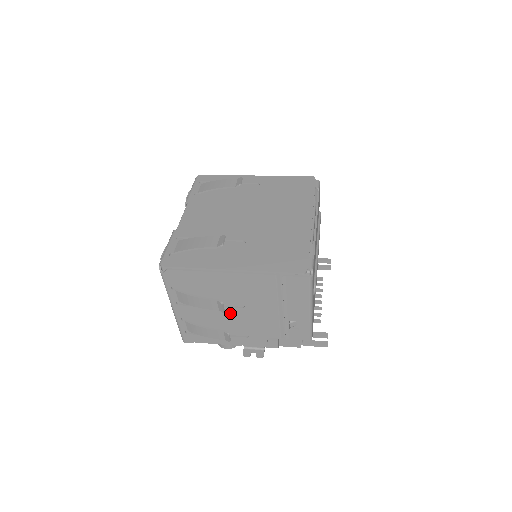
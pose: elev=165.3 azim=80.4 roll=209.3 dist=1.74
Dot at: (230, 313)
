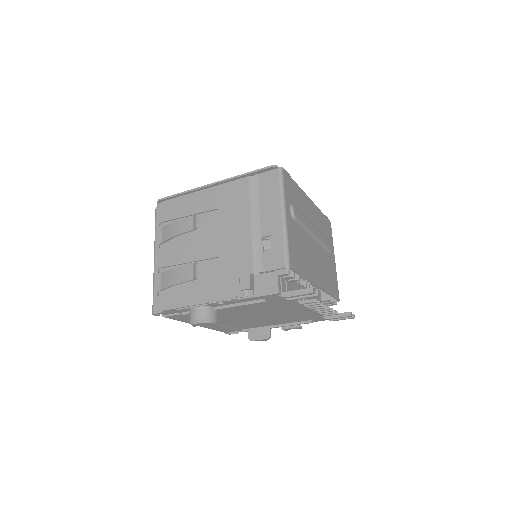
Dot at: (205, 245)
